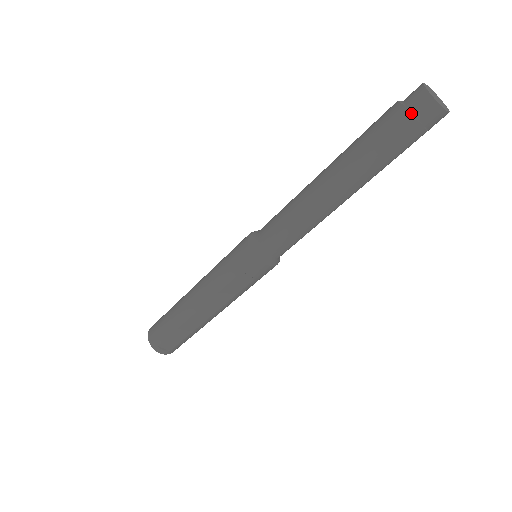
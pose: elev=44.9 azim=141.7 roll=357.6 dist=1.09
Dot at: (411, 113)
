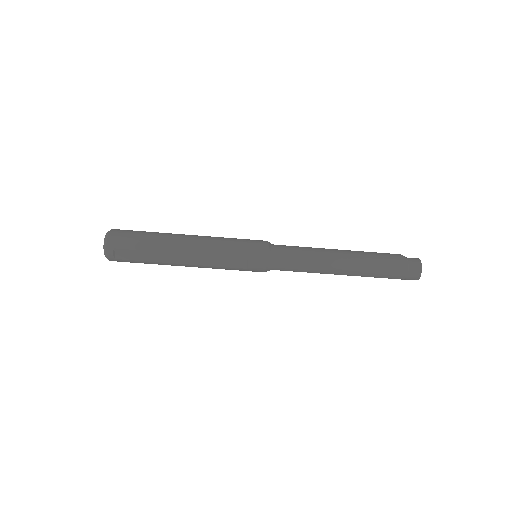
Dot at: (409, 267)
